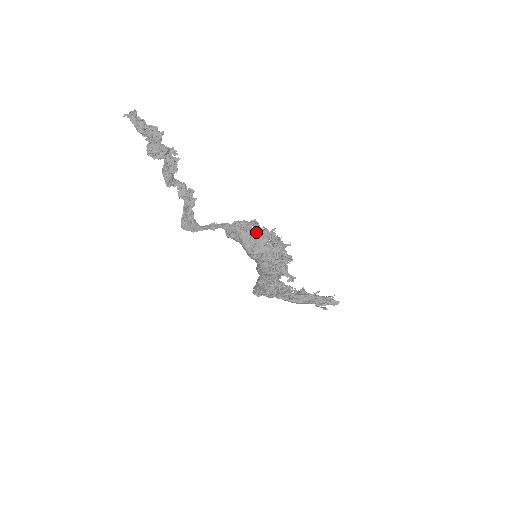
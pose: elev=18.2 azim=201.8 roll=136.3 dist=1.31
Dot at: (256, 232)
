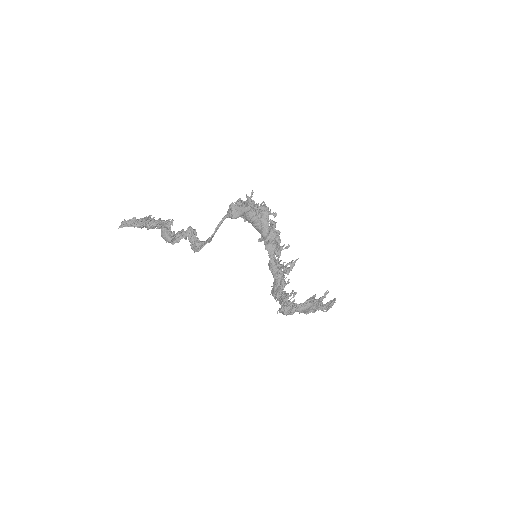
Dot at: (244, 203)
